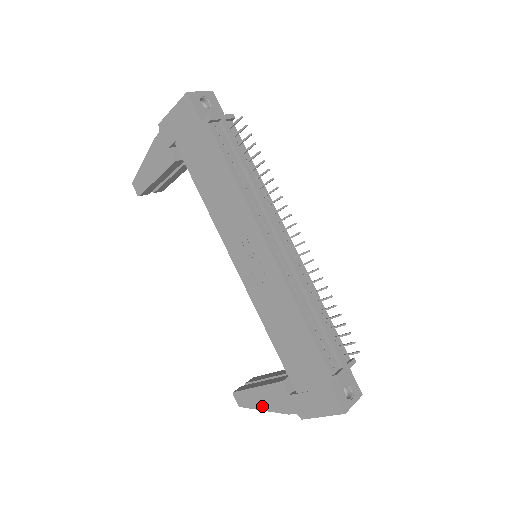
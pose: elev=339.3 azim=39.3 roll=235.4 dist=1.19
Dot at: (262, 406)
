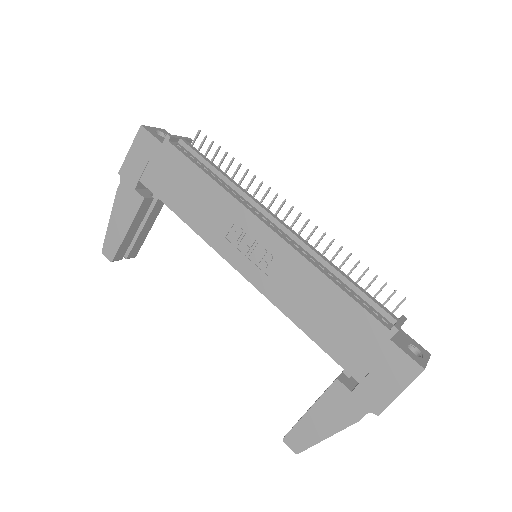
Dot at: (324, 432)
